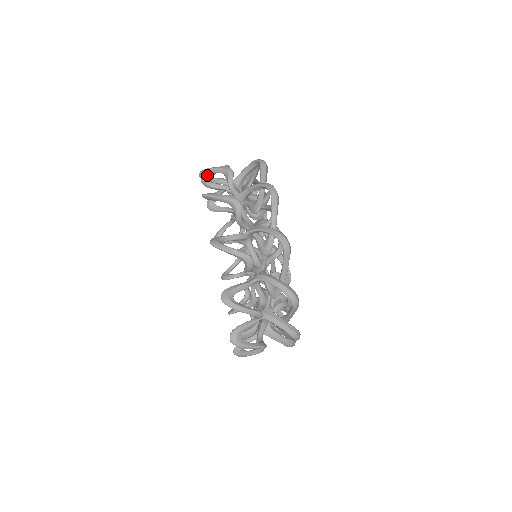
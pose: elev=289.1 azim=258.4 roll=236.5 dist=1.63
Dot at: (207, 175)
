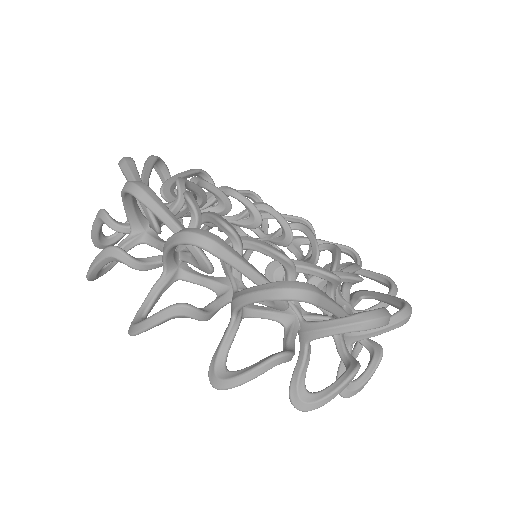
Dot at: occluded
